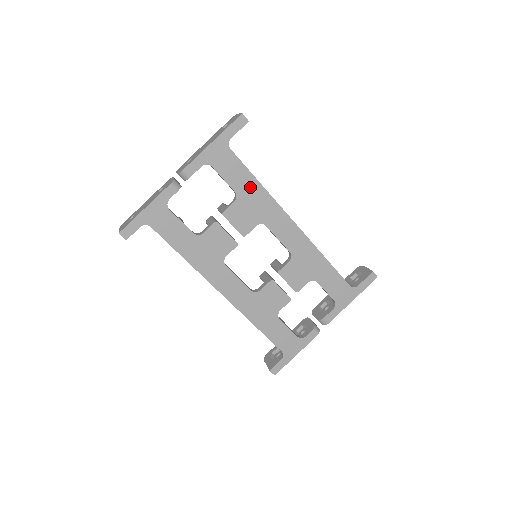
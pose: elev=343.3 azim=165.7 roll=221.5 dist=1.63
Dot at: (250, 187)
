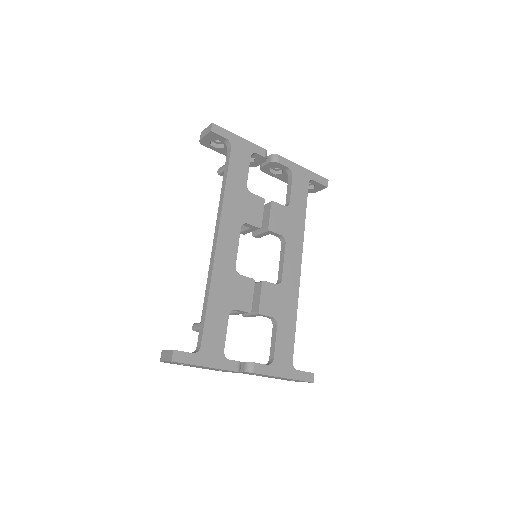
Dot at: (299, 212)
